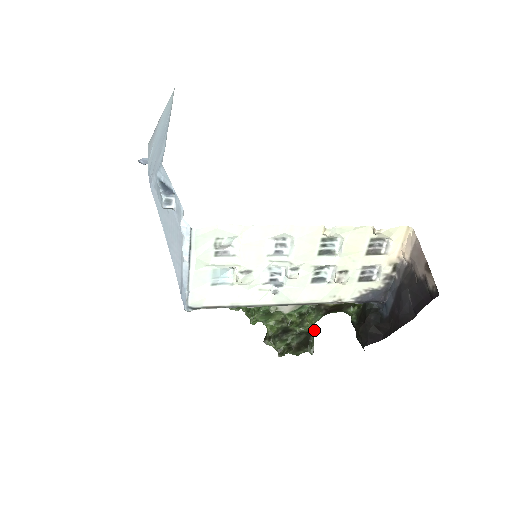
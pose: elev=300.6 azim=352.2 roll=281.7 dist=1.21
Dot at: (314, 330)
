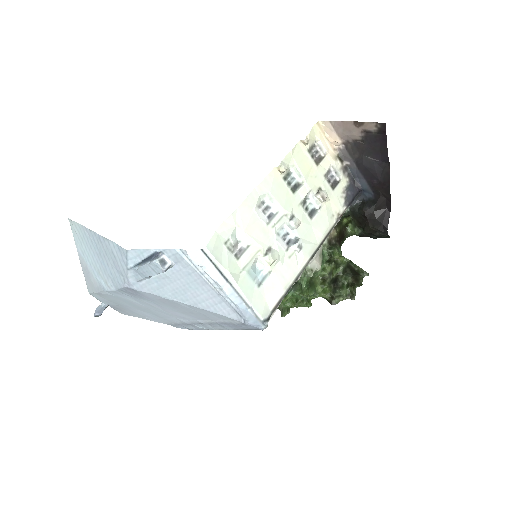
Dot at: (348, 260)
